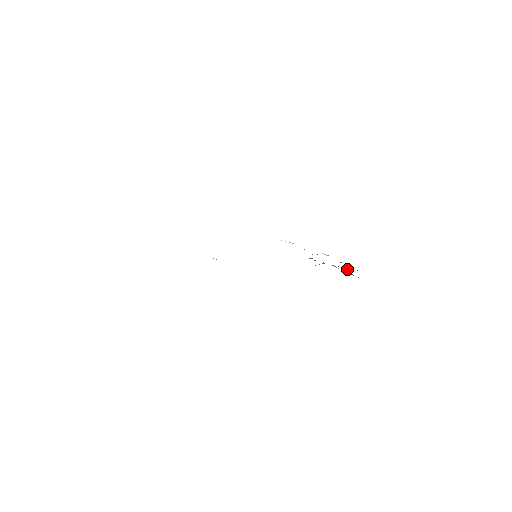
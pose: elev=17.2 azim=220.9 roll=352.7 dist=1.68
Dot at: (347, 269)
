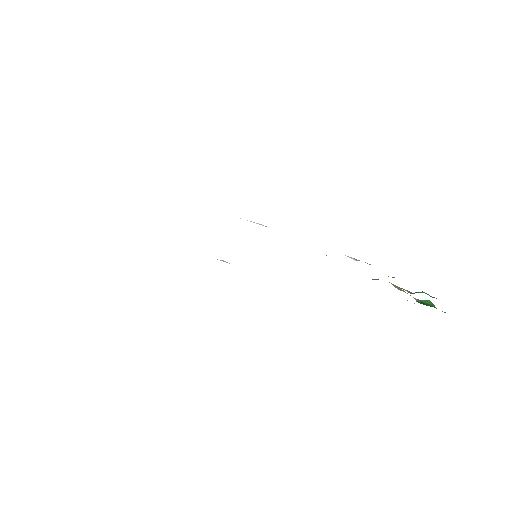
Dot at: occluded
